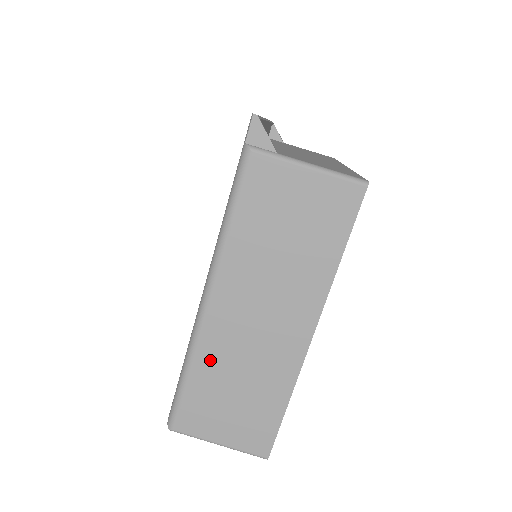
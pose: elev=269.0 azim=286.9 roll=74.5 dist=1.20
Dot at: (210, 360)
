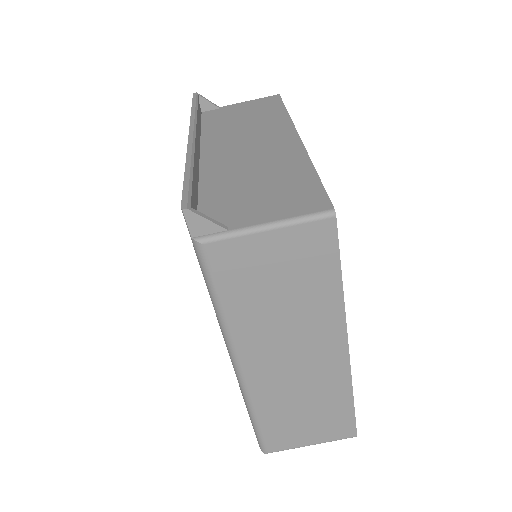
Dot at: (268, 402)
